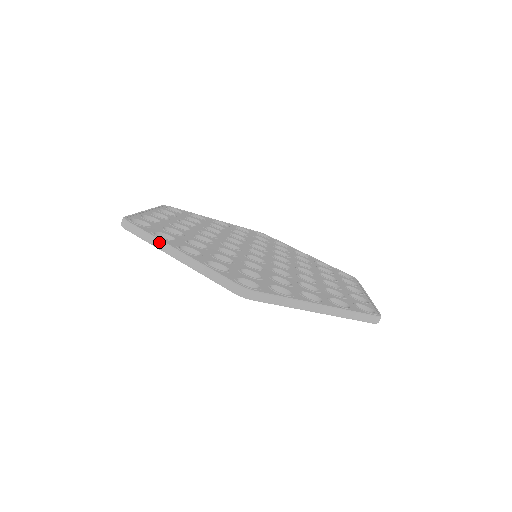
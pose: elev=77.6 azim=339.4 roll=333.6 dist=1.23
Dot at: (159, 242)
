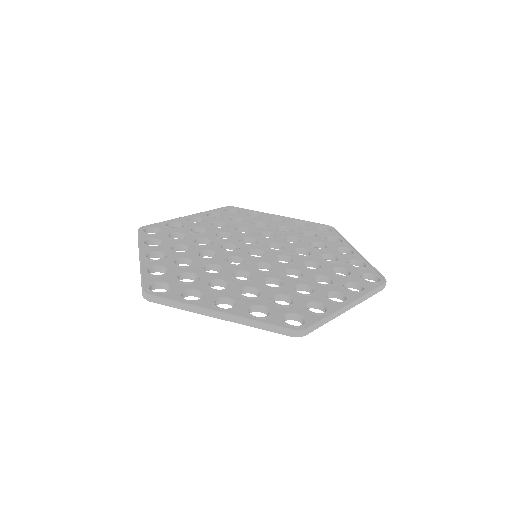
Dot at: (196, 308)
